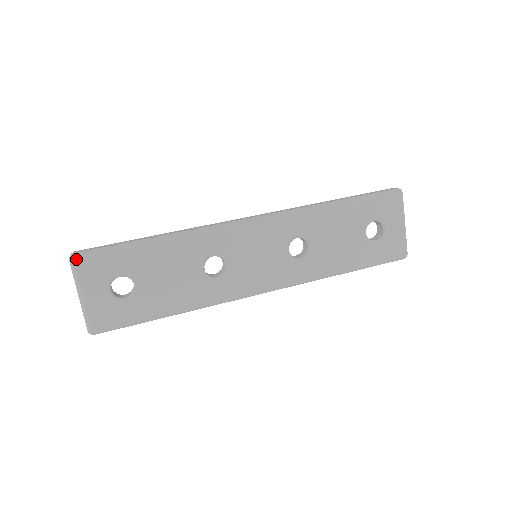
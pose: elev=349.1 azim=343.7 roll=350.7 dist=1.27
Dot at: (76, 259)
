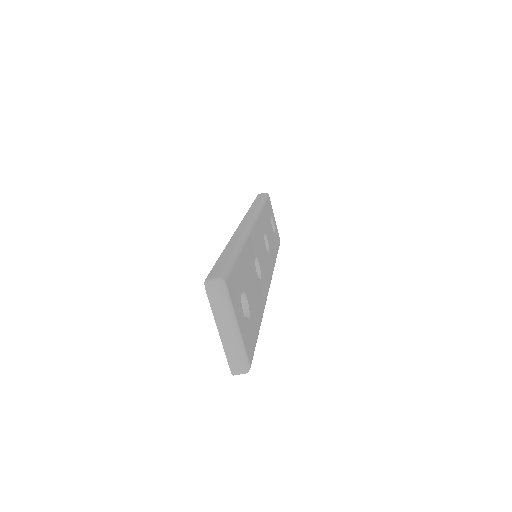
Dot at: (226, 282)
